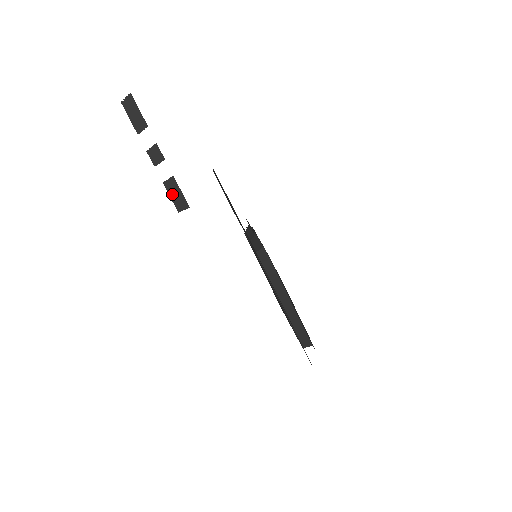
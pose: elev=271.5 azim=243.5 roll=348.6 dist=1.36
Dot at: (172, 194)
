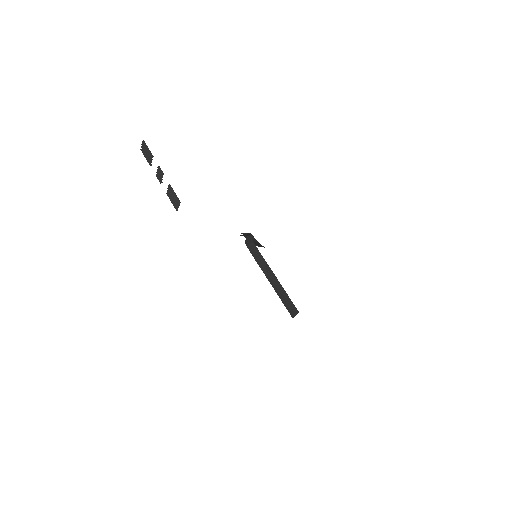
Dot at: (171, 198)
